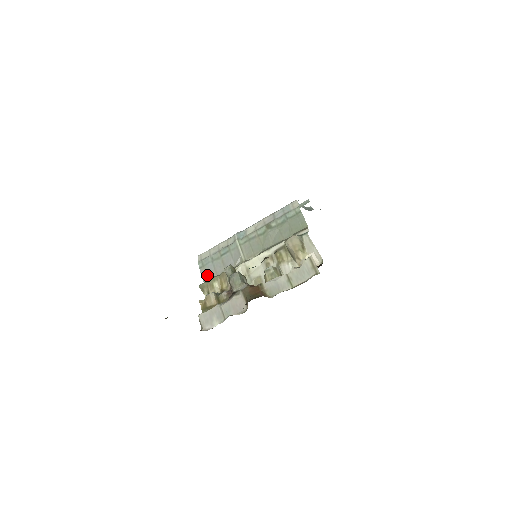
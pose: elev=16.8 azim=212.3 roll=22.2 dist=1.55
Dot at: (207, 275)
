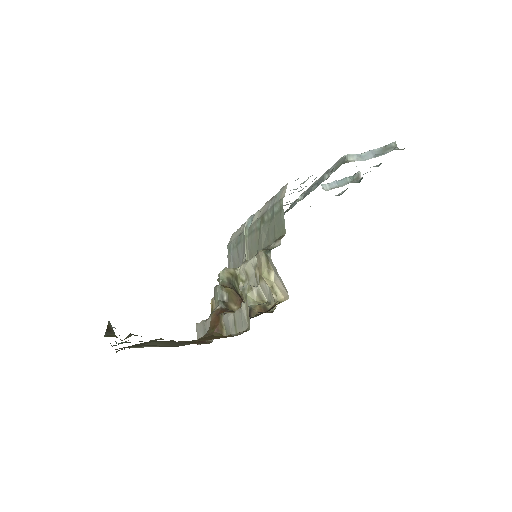
Dot at: (230, 264)
